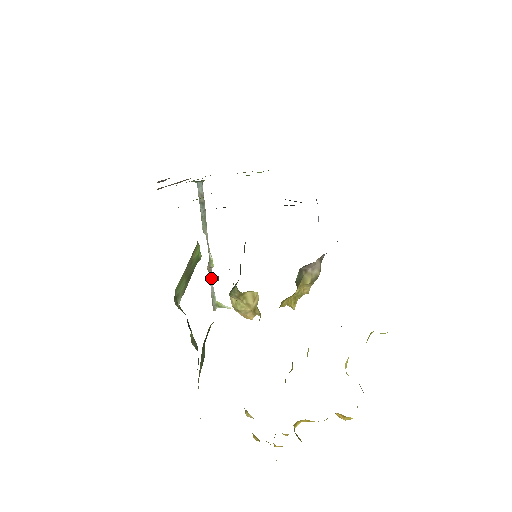
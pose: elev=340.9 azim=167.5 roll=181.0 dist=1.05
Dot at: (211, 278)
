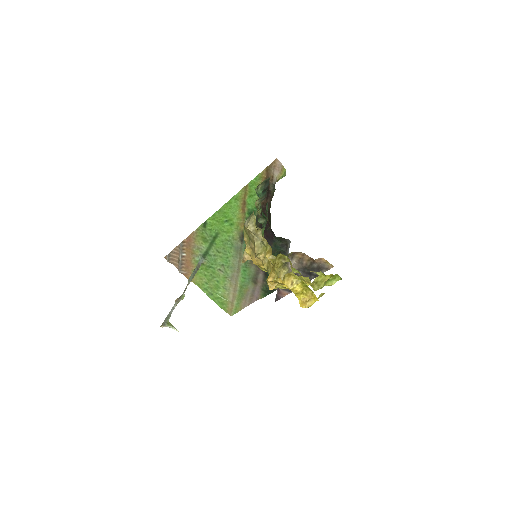
Dot at: (174, 307)
